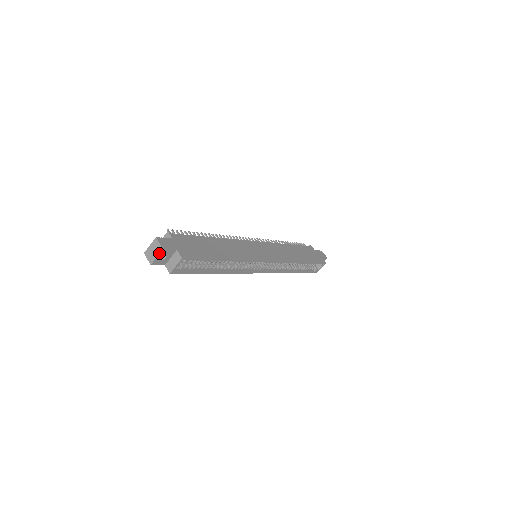
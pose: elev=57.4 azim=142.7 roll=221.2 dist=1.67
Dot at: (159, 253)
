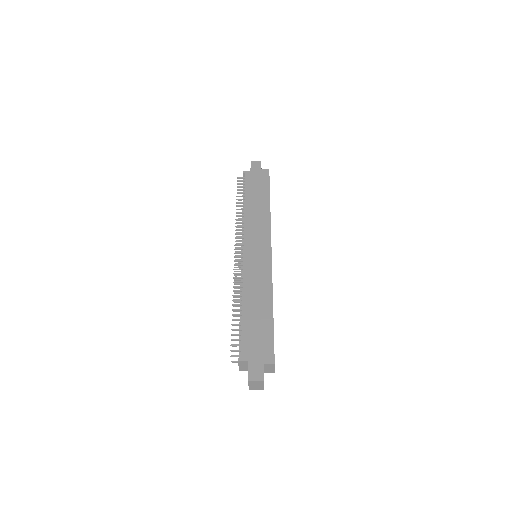
Dot at: (263, 384)
